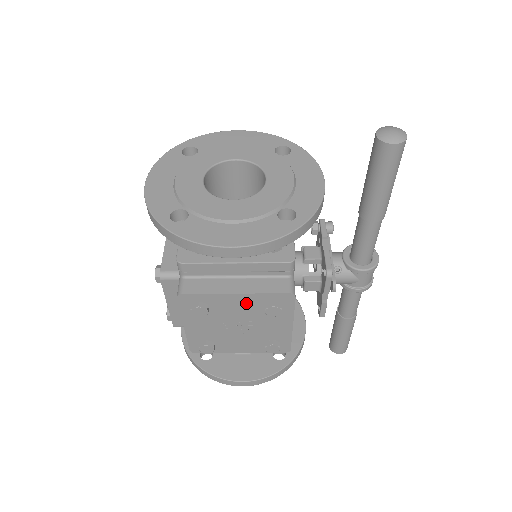
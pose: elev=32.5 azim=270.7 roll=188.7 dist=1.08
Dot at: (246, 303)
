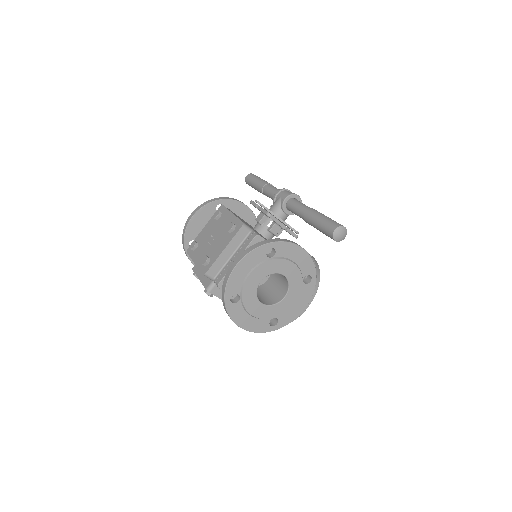
Dot at: (209, 227)
